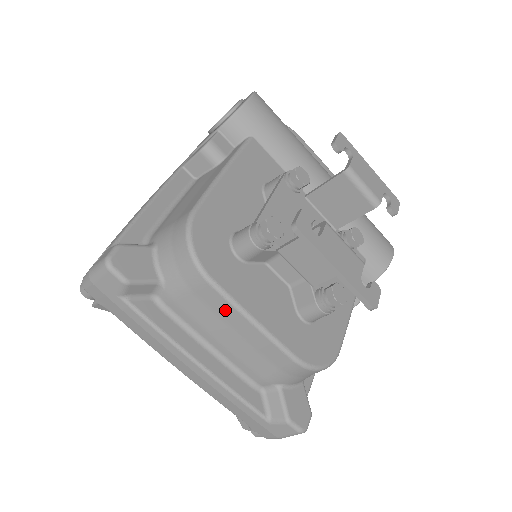
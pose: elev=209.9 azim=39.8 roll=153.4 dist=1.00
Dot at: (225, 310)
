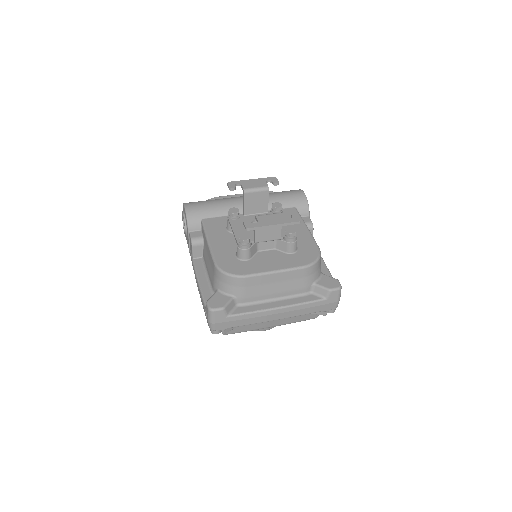
Dot at: (262, 280)
